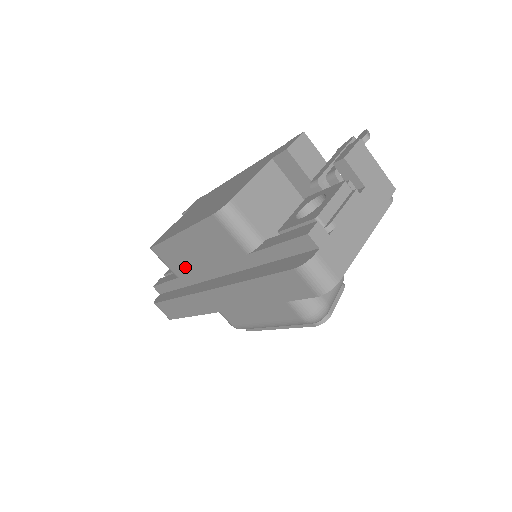
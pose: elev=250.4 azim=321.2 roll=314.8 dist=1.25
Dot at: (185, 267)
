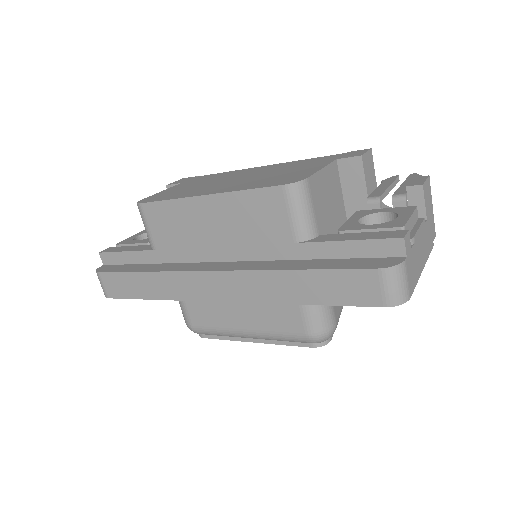
Dot at: (180, 239)
